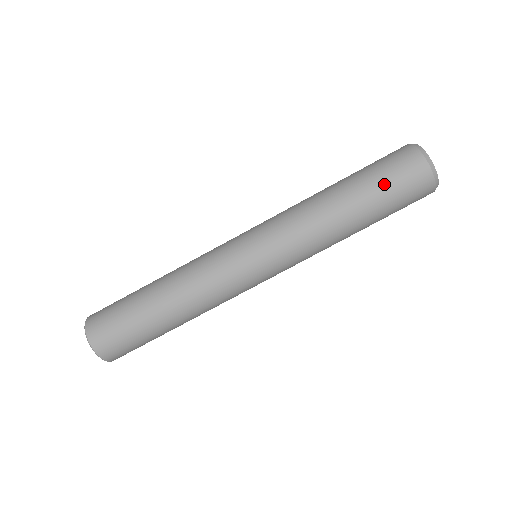
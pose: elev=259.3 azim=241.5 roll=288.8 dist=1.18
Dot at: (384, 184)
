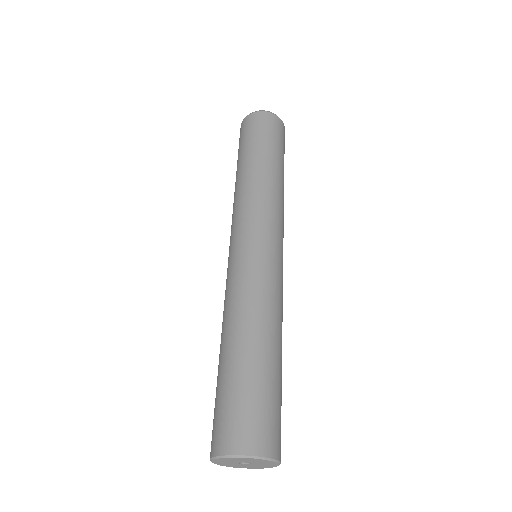
Dot at: (276, 141)
